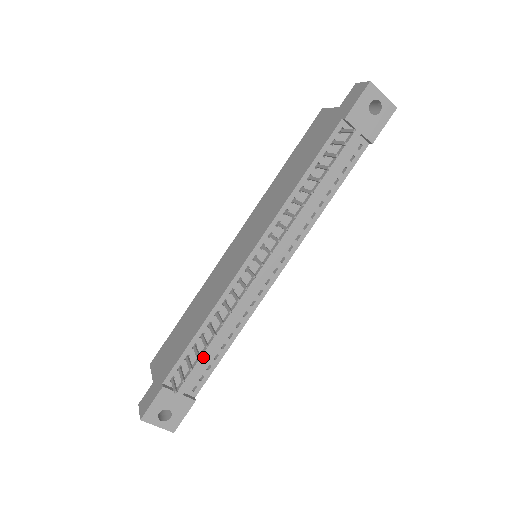
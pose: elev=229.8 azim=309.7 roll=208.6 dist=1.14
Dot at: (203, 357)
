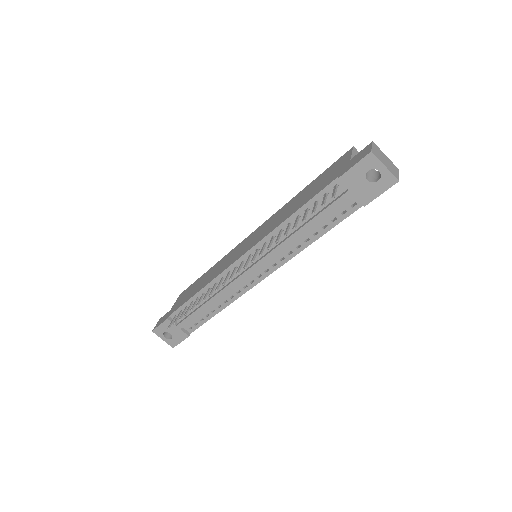
Dot at: (196, 312)
